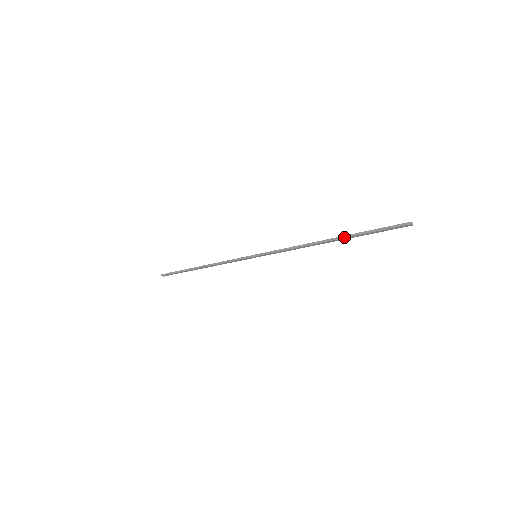
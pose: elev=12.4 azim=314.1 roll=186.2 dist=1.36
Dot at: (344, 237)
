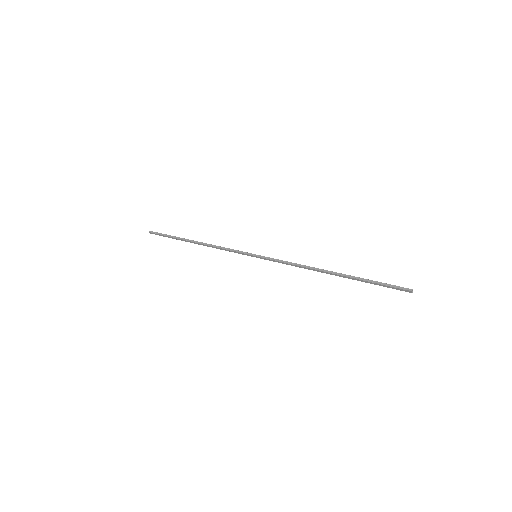
Dot at: (348, 276)
